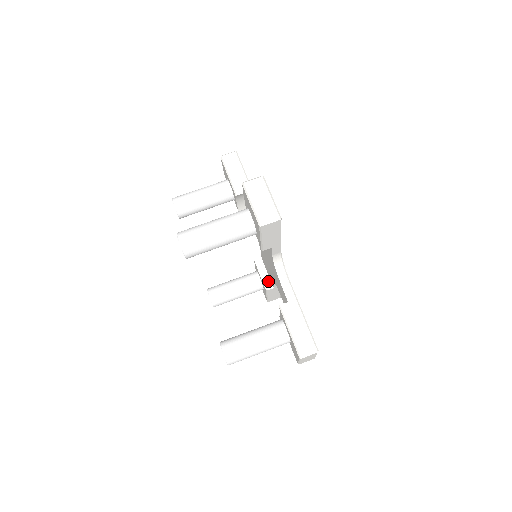
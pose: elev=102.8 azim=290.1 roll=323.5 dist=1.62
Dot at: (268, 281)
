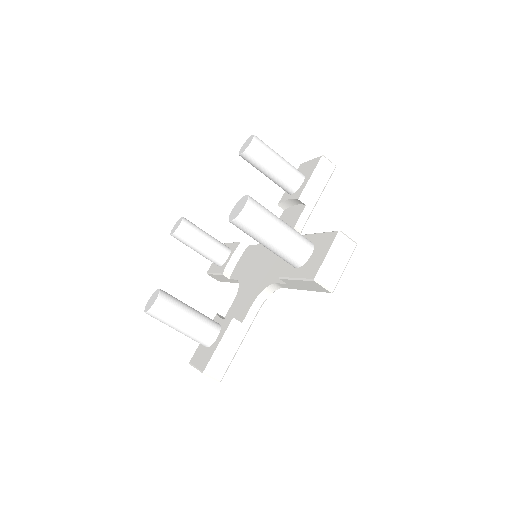
Dot at: (288, 205)
